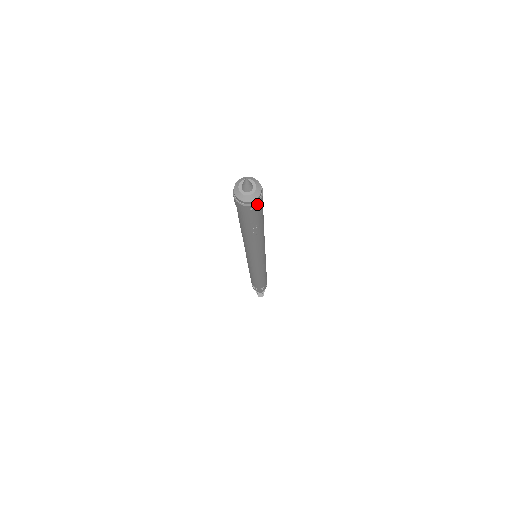
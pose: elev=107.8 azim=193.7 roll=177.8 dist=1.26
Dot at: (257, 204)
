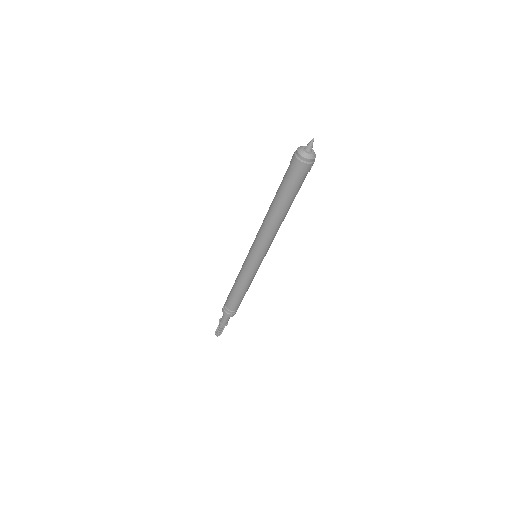
Dot at: occluded
